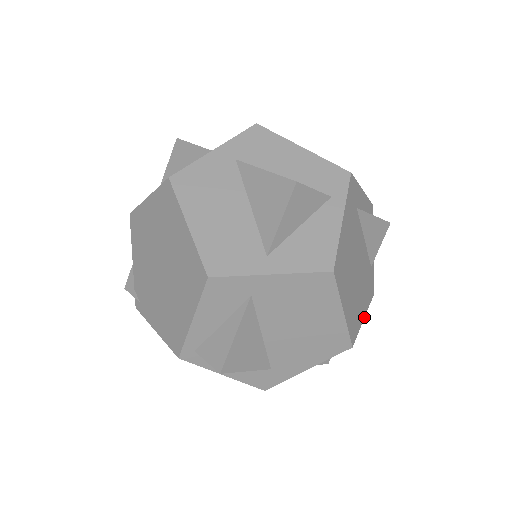
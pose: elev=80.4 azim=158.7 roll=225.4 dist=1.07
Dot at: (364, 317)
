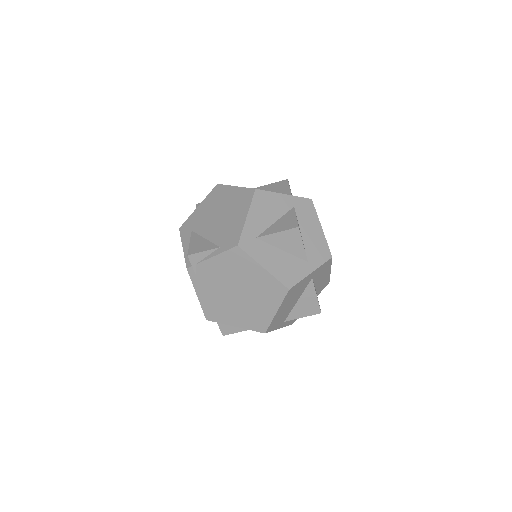
Dot at: occluded
